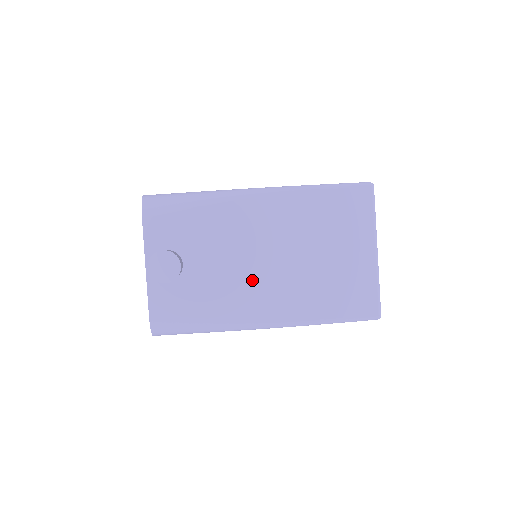
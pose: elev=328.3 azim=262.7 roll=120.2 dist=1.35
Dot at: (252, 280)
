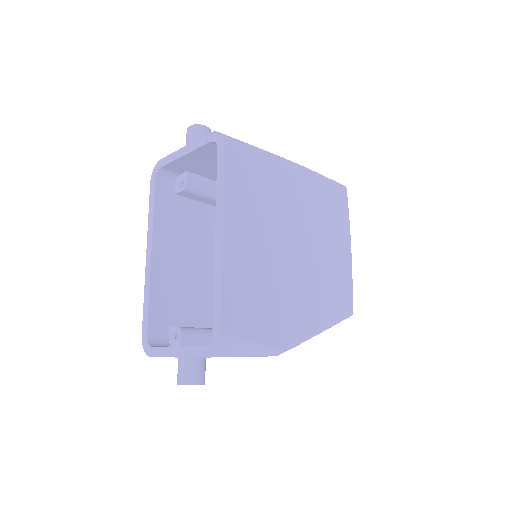
Dot at: occluded
